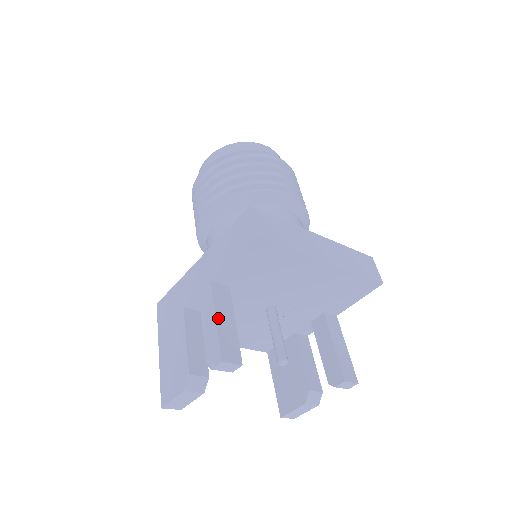
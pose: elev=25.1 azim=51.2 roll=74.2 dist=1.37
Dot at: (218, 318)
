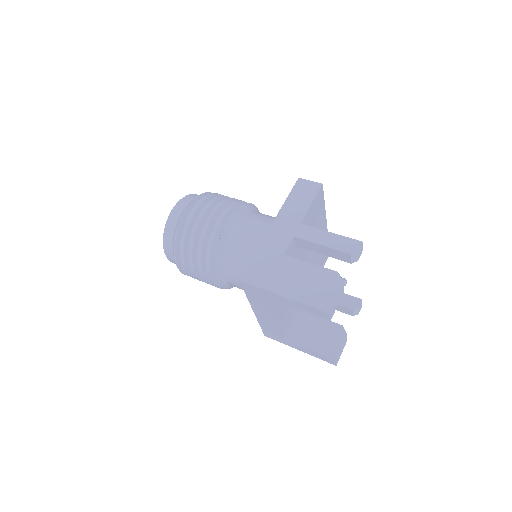
Dot at: (330, 233)
